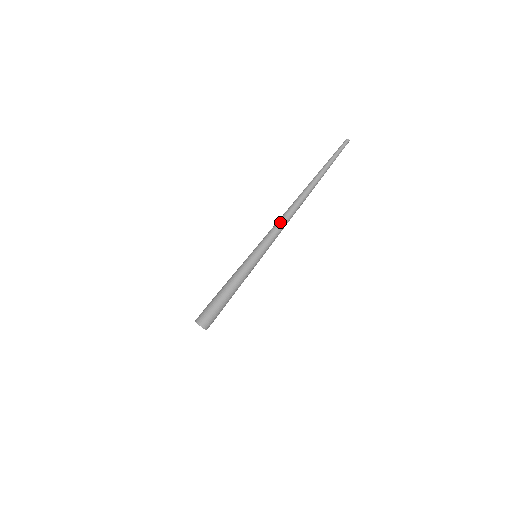
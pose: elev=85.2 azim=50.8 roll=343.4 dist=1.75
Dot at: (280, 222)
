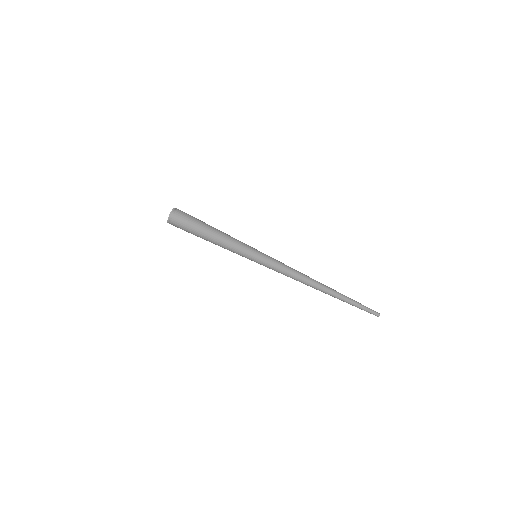
Dot at: occluded
